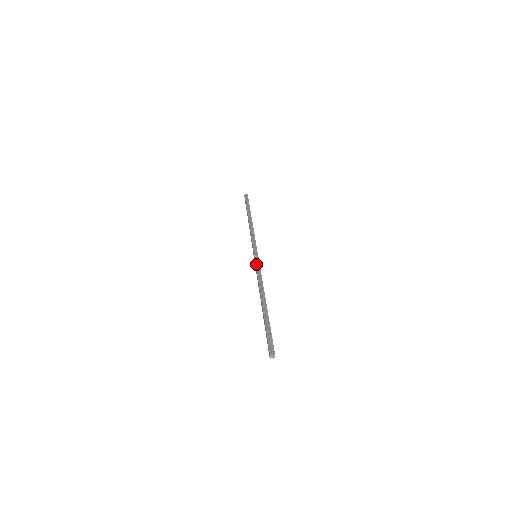
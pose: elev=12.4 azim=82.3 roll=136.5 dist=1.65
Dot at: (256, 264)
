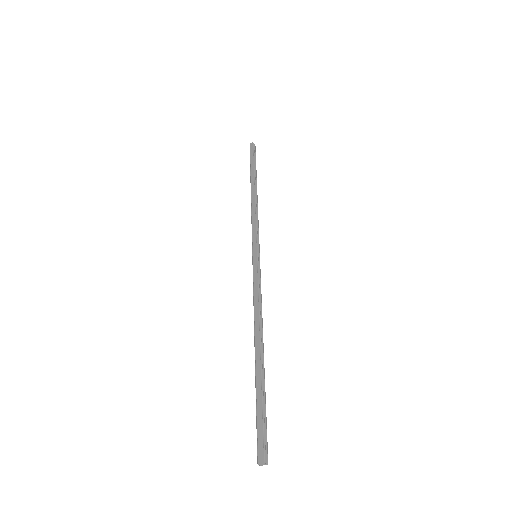
Dot at: (259, 273)
